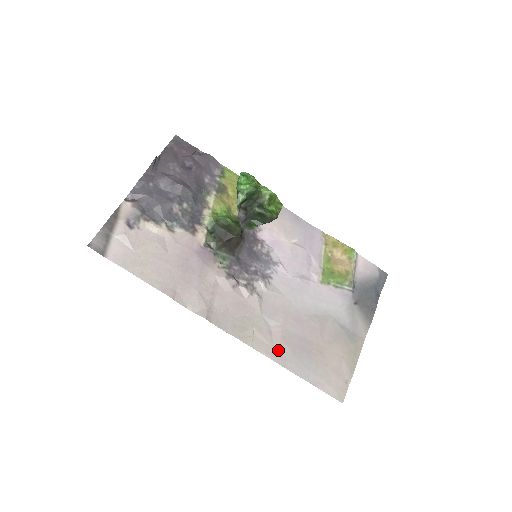
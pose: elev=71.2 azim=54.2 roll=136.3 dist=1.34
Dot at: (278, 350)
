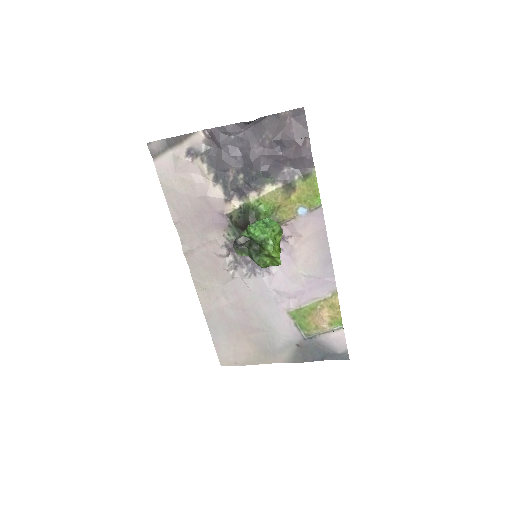
Dot at: (211, 310)
